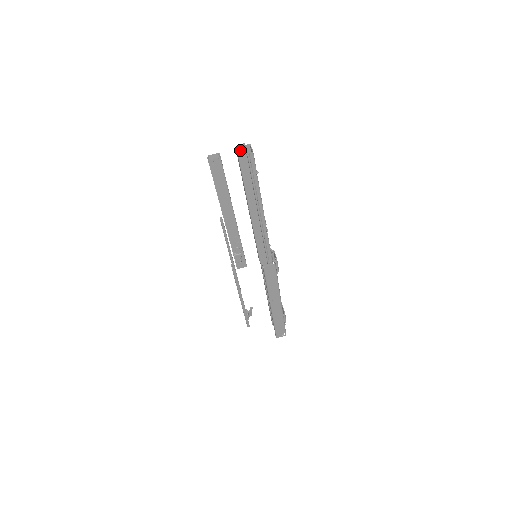
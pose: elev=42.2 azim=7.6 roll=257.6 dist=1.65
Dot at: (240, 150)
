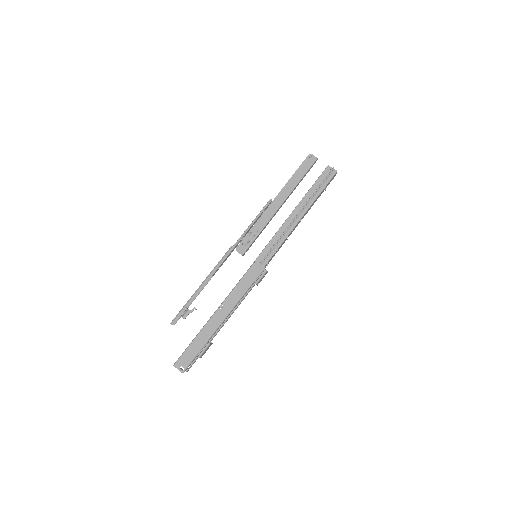
Dot at: occluded
